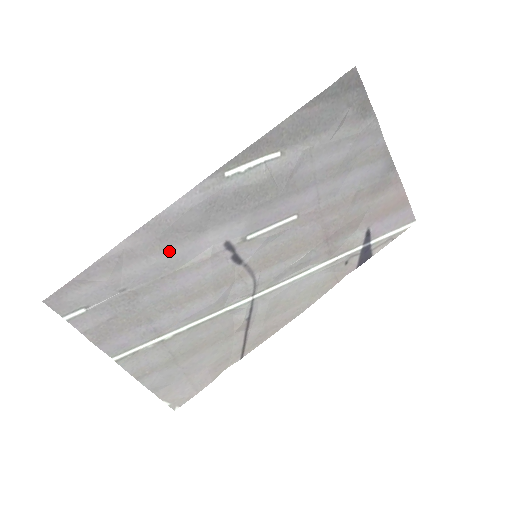
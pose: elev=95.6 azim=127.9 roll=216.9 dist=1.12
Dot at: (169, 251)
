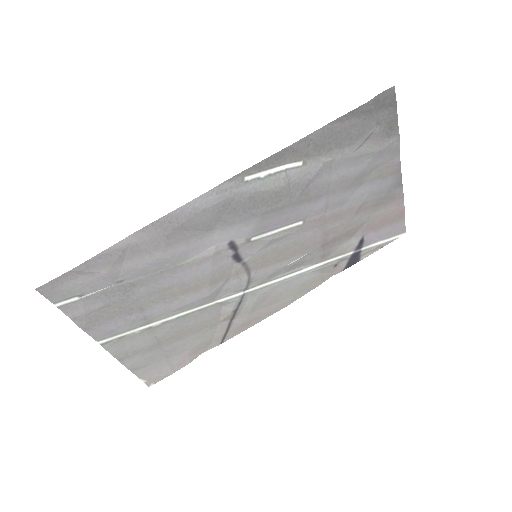
Dot at: (174, 247)
